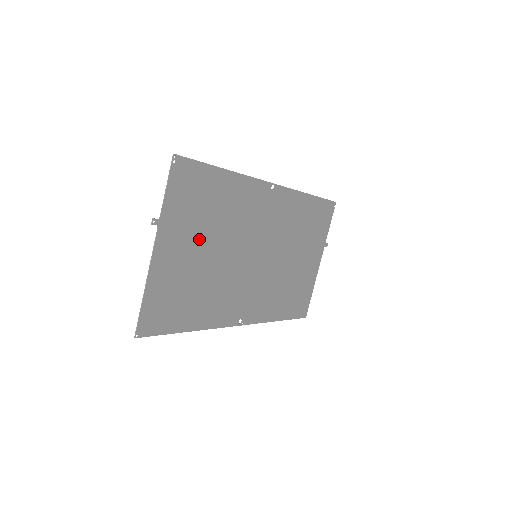
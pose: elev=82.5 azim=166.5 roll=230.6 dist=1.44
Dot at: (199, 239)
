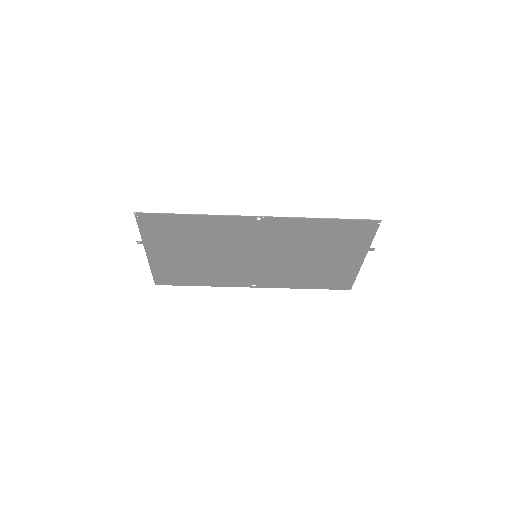
Dot at: (184, 249)
